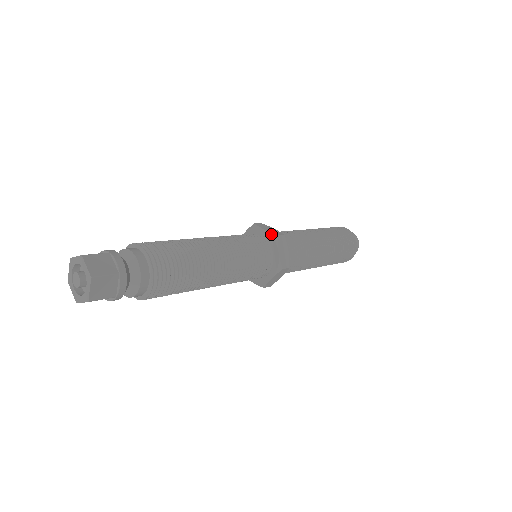
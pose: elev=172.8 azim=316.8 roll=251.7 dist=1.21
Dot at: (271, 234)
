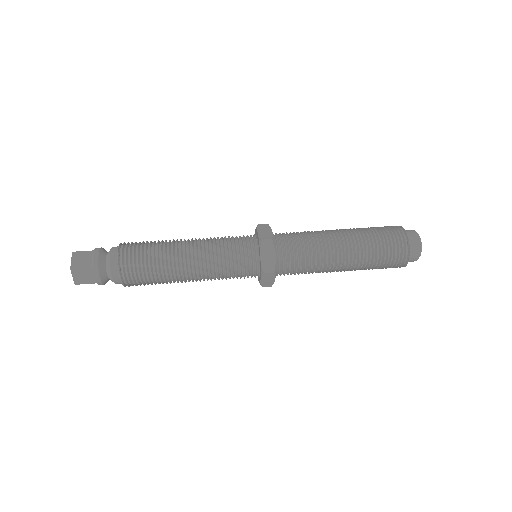
Dot at: (259, 238)
